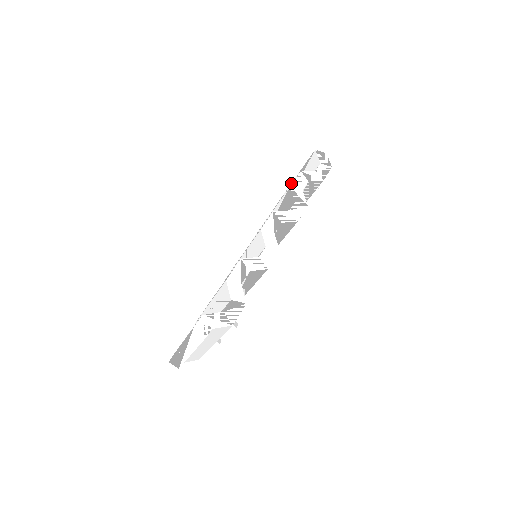
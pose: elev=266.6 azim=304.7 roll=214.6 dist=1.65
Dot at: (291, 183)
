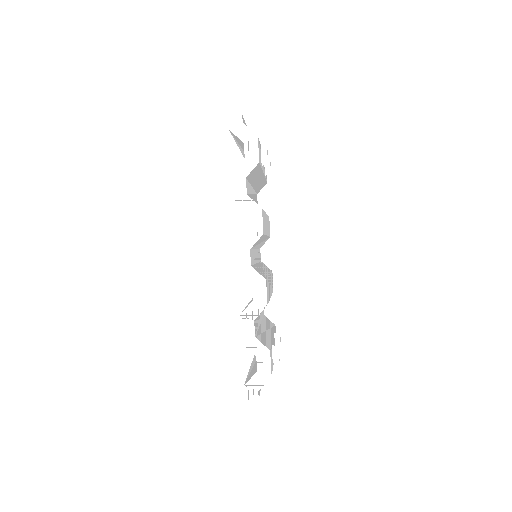
Dot at: occluded
